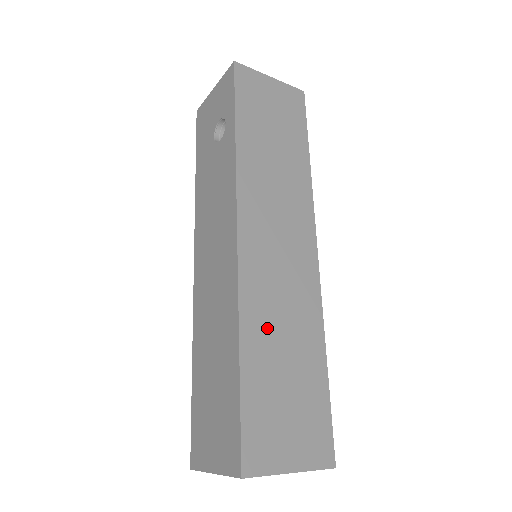
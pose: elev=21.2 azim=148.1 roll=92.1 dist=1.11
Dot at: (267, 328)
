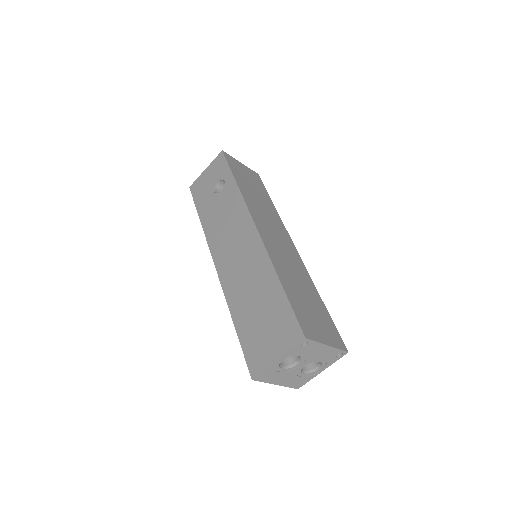
Dot at: (287, 273)
